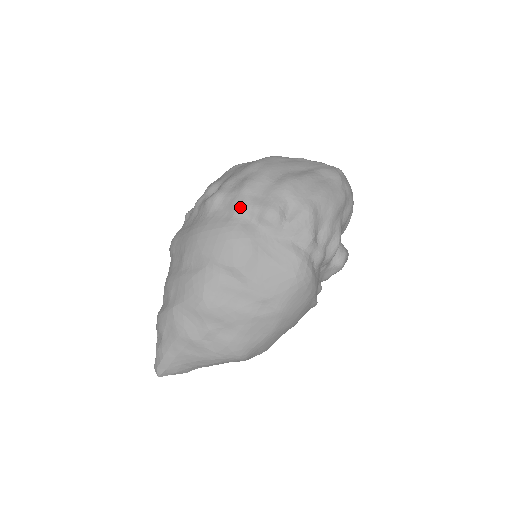
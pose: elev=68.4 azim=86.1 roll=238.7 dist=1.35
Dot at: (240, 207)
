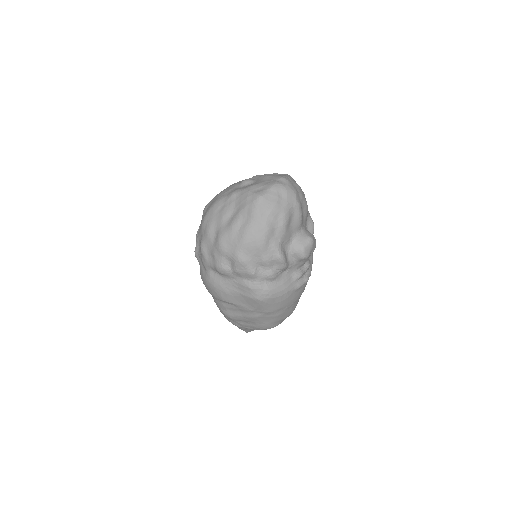
Dot at: (205, 265)
